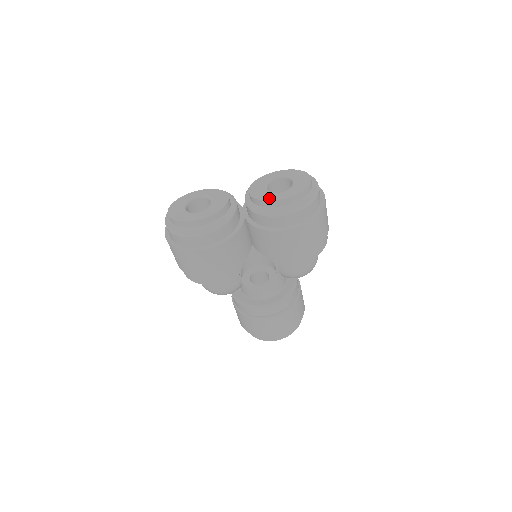
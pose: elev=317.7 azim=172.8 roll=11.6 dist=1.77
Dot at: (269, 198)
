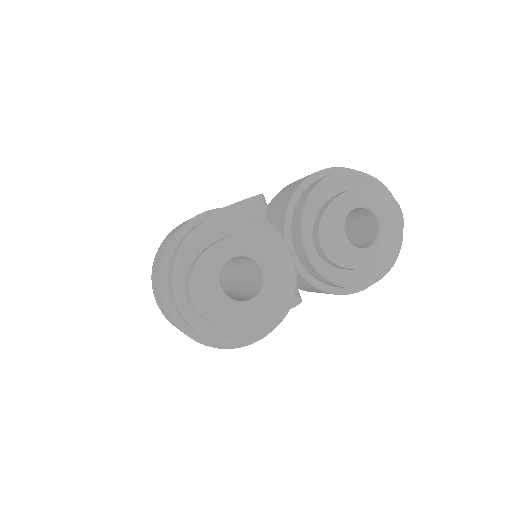
Dot at: (356, 264)
